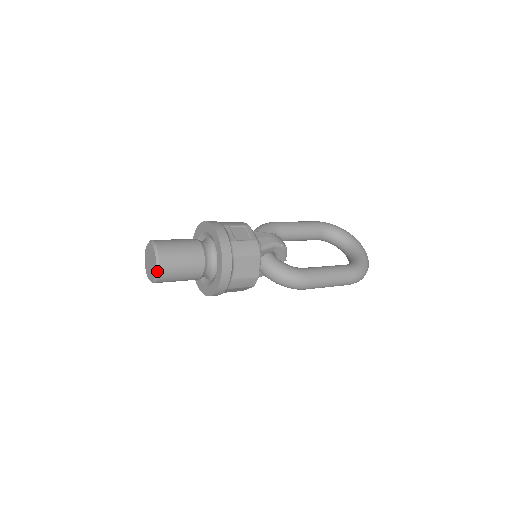
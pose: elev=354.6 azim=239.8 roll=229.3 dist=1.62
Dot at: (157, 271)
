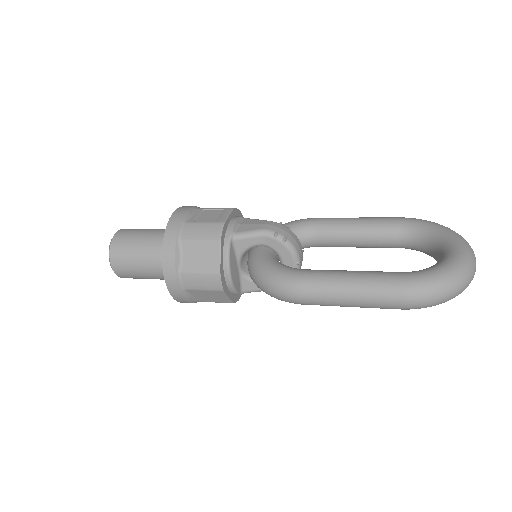
Dot at: (109, 258)
